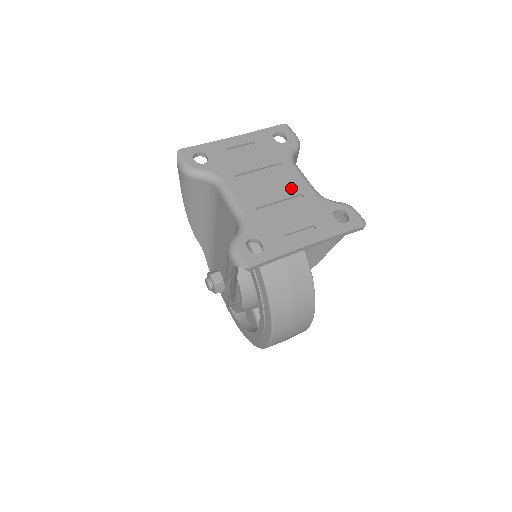
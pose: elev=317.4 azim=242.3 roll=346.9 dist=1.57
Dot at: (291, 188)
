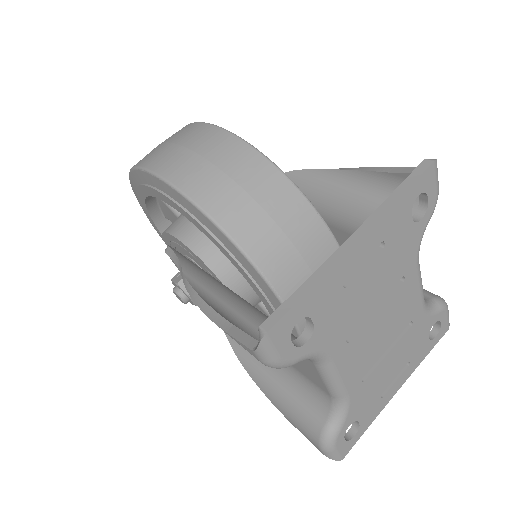
Dot at: (405, 318)
